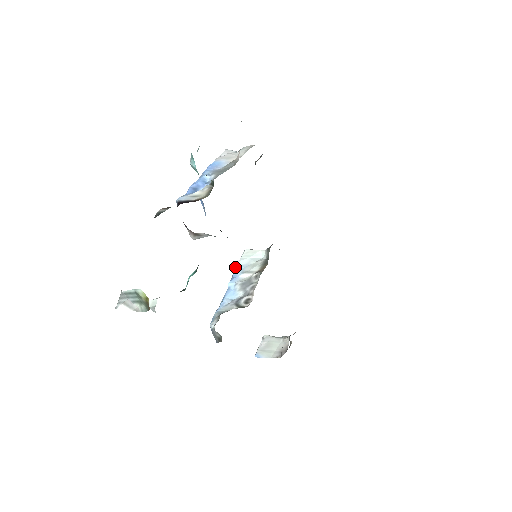
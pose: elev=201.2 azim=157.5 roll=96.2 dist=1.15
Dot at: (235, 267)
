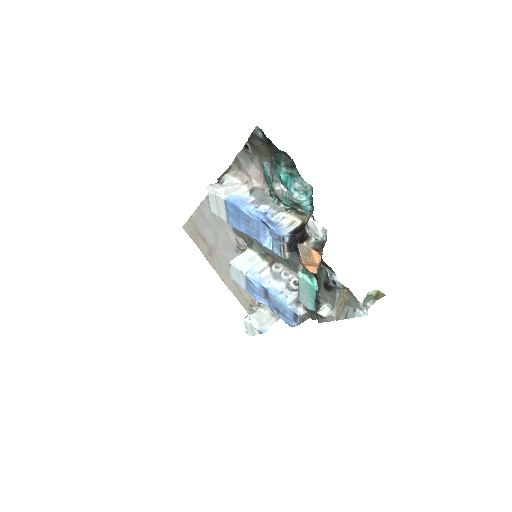
Dot at: (248, 274)
